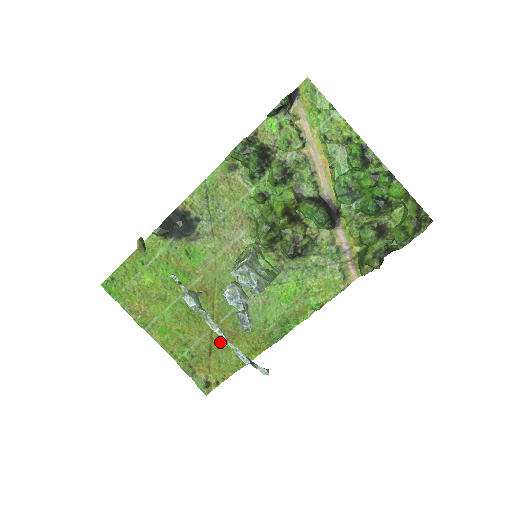
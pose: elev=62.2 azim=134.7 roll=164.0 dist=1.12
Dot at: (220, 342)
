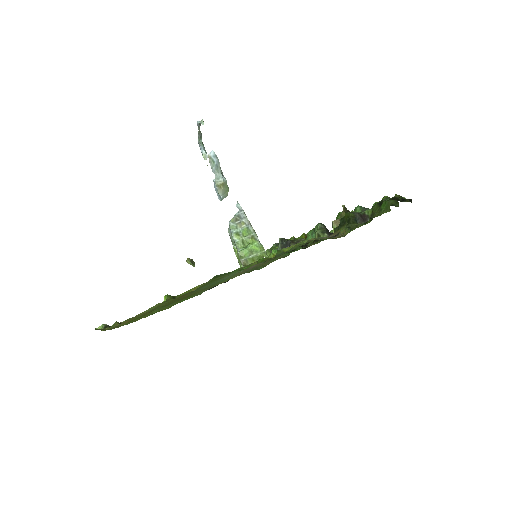
Dot at: (166, 303)
